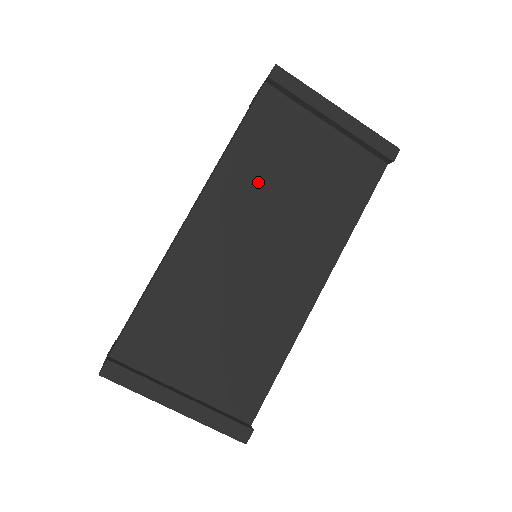
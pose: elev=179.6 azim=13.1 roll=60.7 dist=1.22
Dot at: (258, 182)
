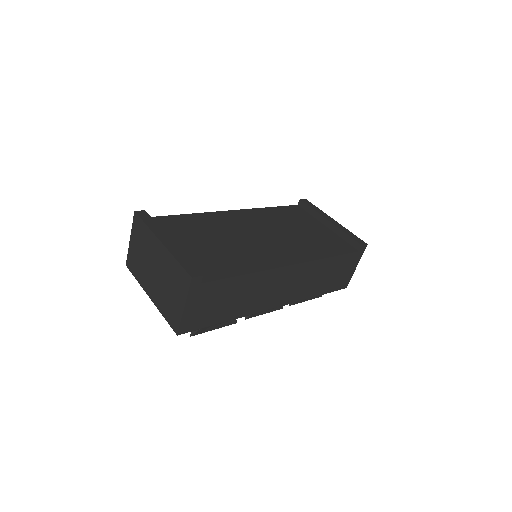
Dot at: (275, 221)
